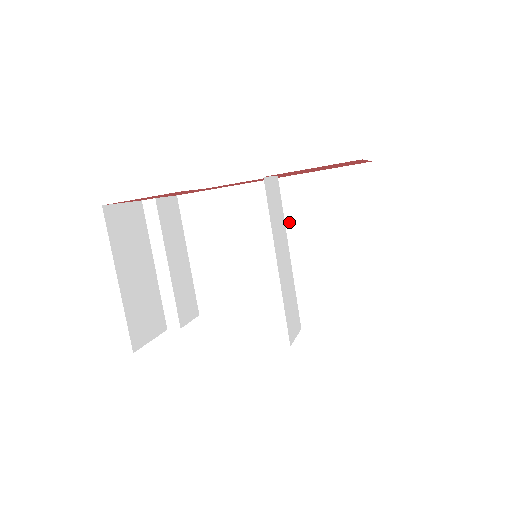
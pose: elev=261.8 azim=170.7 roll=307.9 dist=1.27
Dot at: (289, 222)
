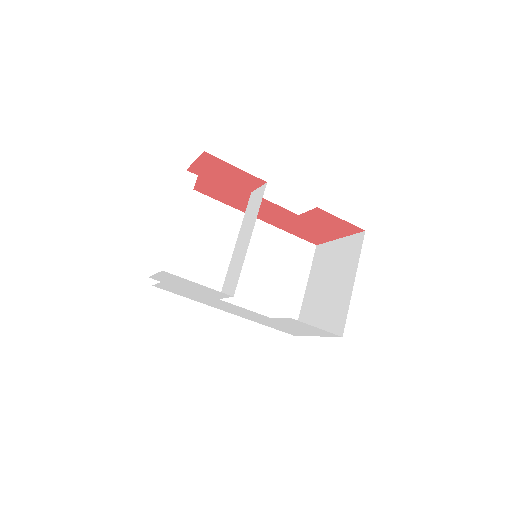
Dot at: (257, 252)
